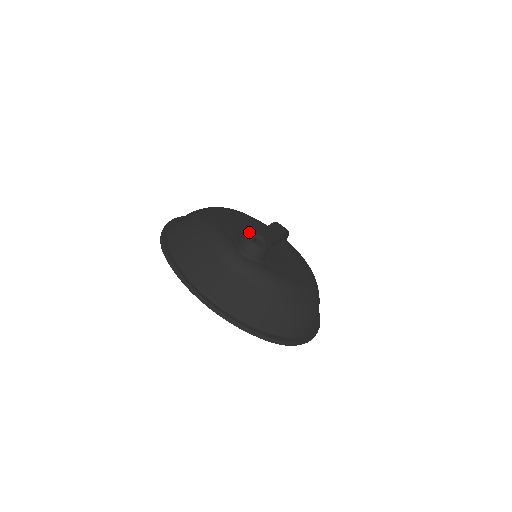
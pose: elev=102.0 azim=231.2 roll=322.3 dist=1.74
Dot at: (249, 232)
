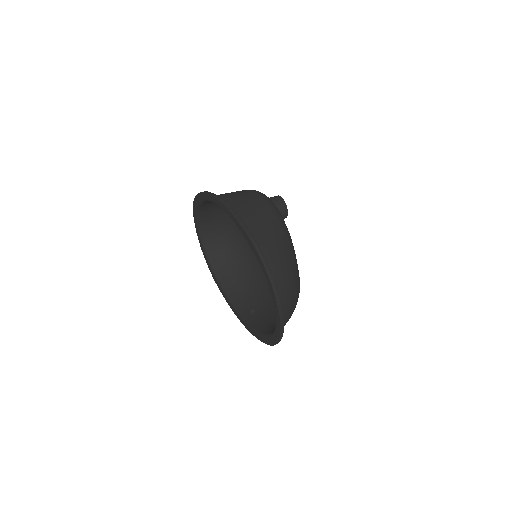
Dot at: occluded
